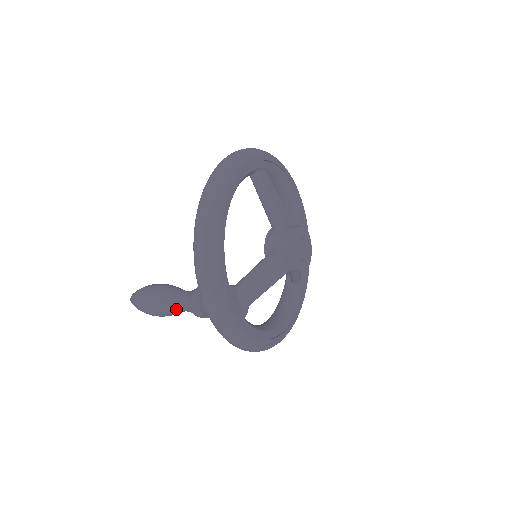
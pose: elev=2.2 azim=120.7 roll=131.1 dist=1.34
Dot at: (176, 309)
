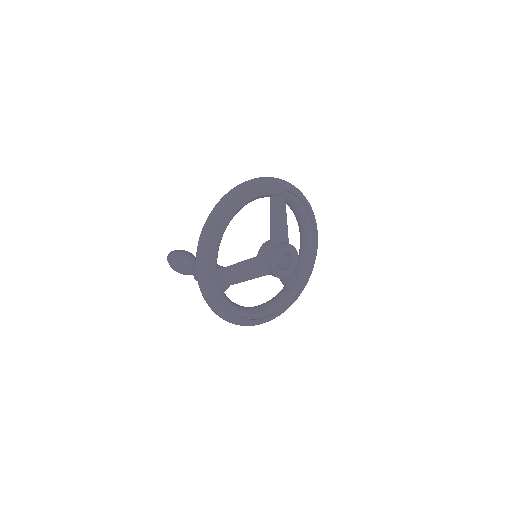
Dot at: (187, 271)
